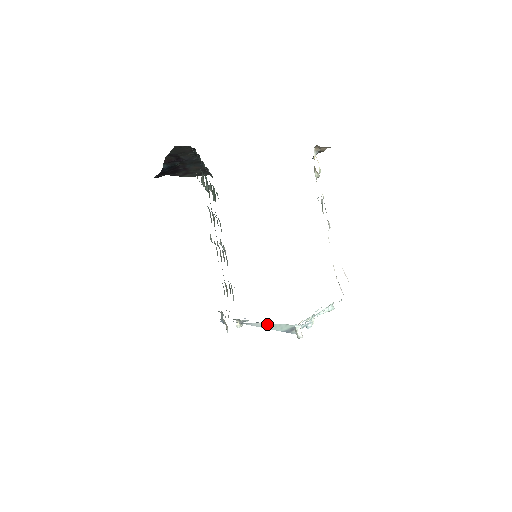
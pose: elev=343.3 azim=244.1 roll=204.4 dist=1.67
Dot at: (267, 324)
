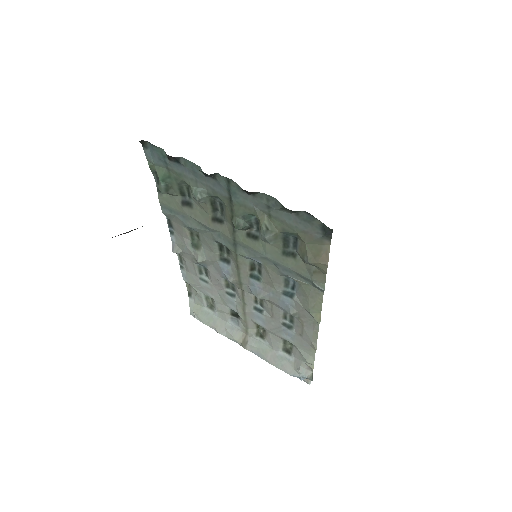
Dot at: occluded
